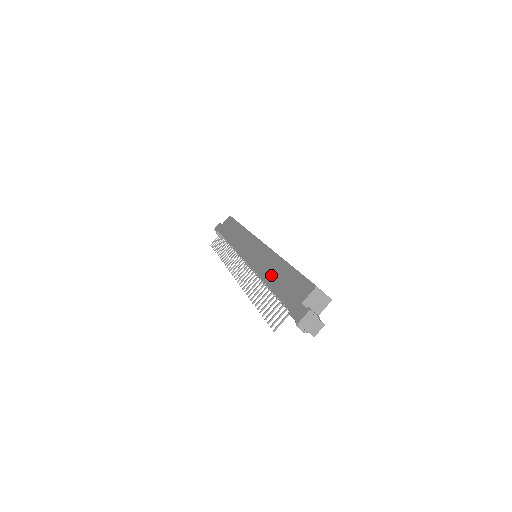
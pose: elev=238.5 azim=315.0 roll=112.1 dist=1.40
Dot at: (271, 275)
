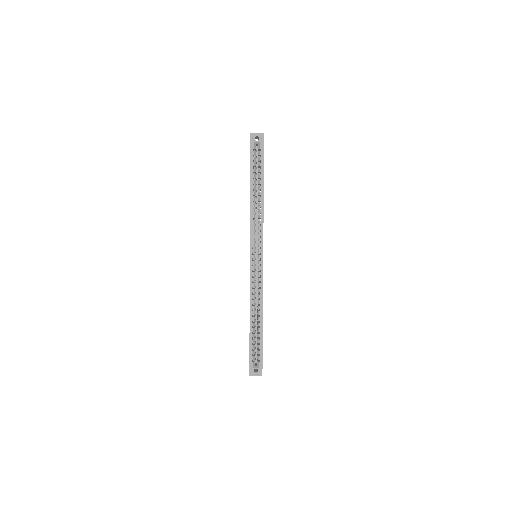
Dot at: occluded
